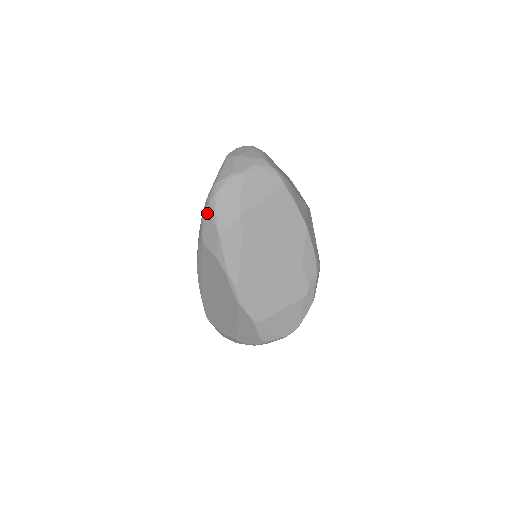
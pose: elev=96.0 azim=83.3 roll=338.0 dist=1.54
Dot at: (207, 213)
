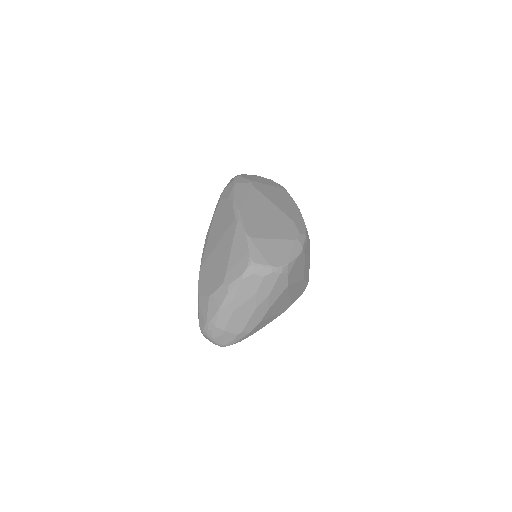
Dot at: (229, 183)
